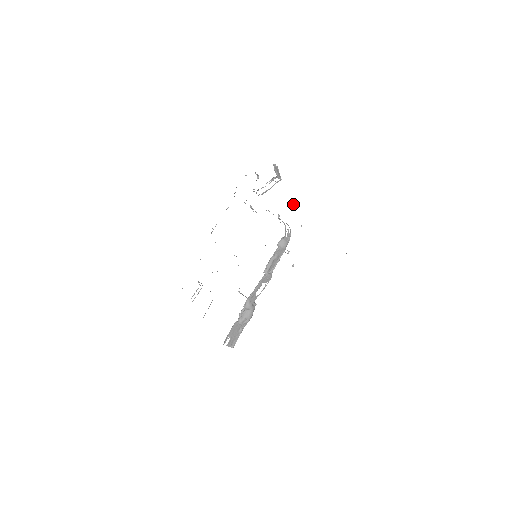
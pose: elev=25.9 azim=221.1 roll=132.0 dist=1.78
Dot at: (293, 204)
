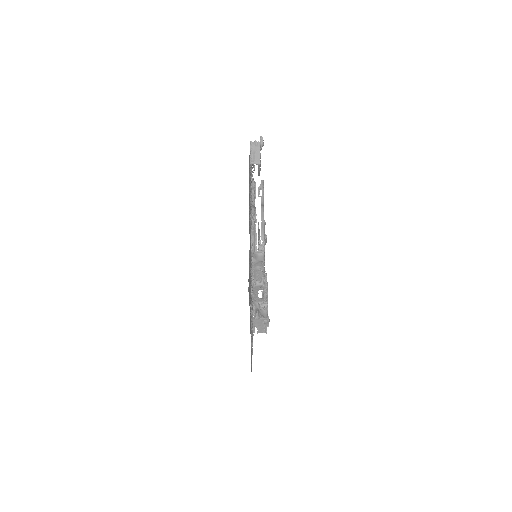
Dot at: (253, 214)
